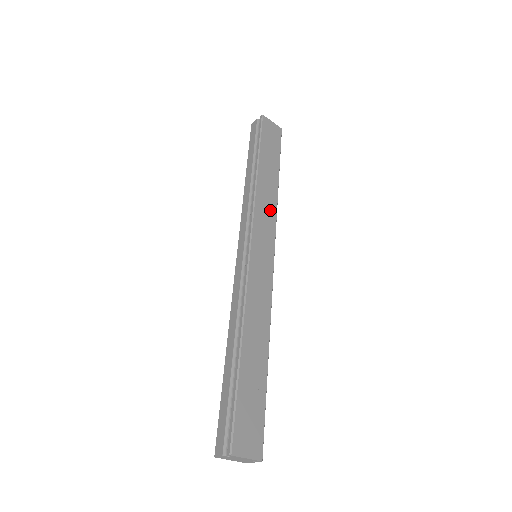
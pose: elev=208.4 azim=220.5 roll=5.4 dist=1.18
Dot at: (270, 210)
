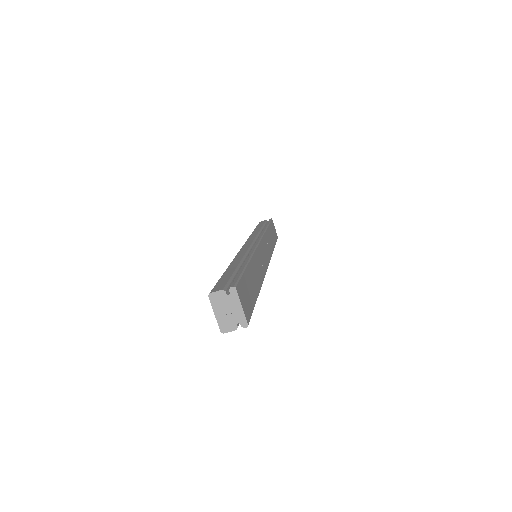
Dot at: (270, 249)
